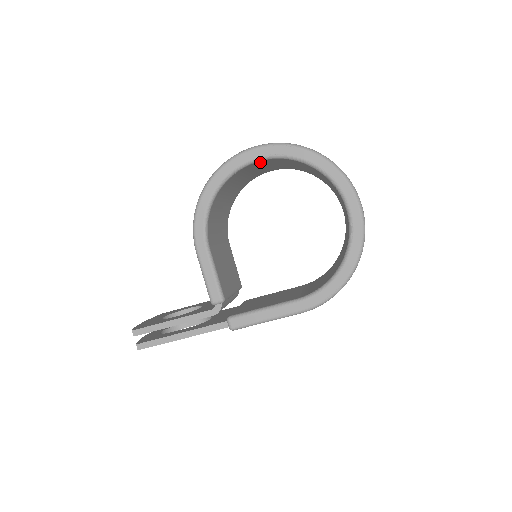
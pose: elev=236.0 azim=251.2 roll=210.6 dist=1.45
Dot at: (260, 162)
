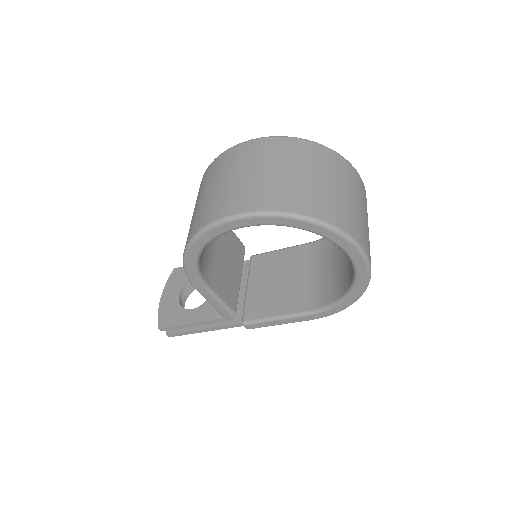
Dot at: occluded
